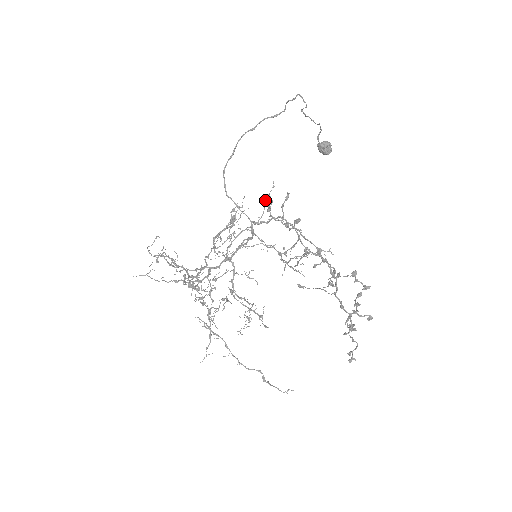
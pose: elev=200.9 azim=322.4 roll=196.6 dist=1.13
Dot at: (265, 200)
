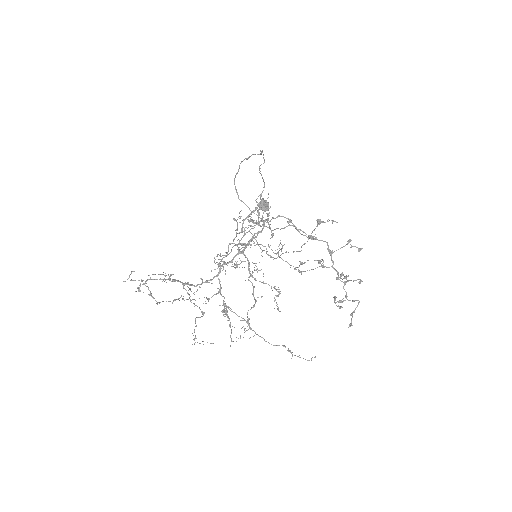
Dot at: (264, 206)
